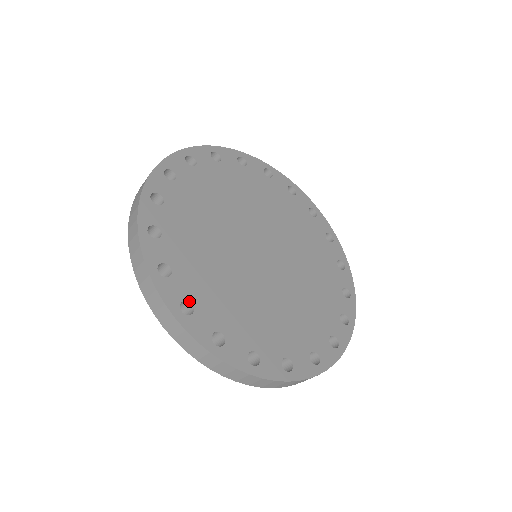
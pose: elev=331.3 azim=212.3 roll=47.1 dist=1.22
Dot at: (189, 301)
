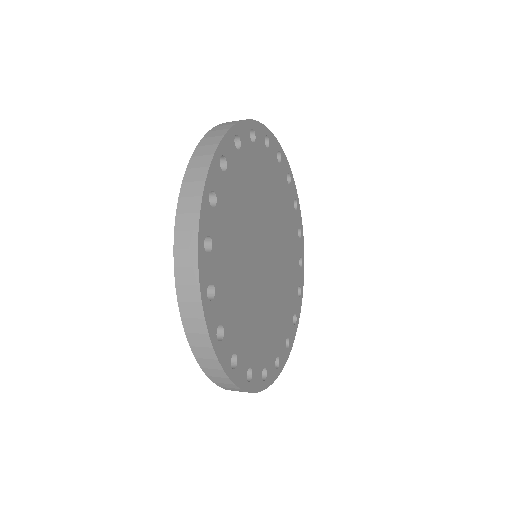
Dot at: (234, 353)
